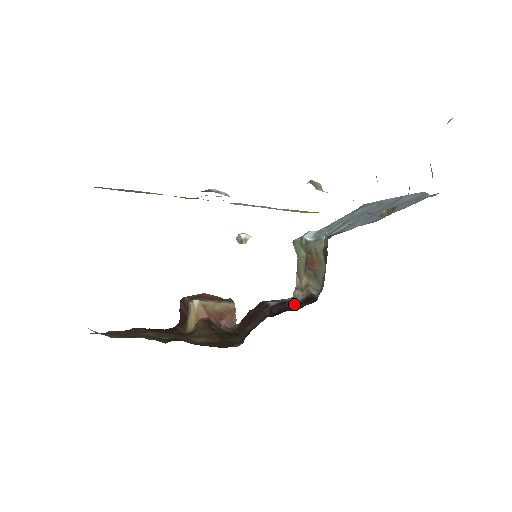
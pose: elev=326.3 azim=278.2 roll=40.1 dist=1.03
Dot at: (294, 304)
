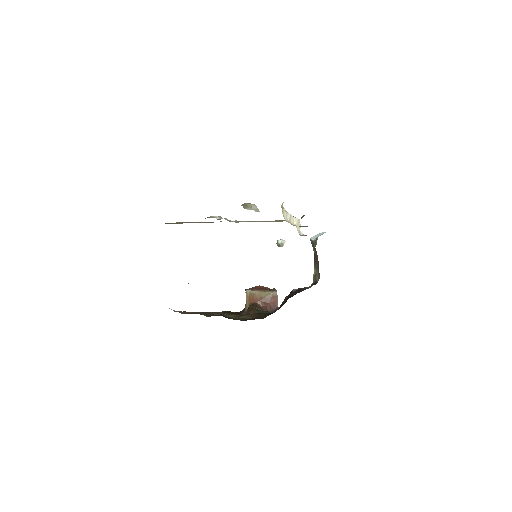
Dot at: (303, 290)
